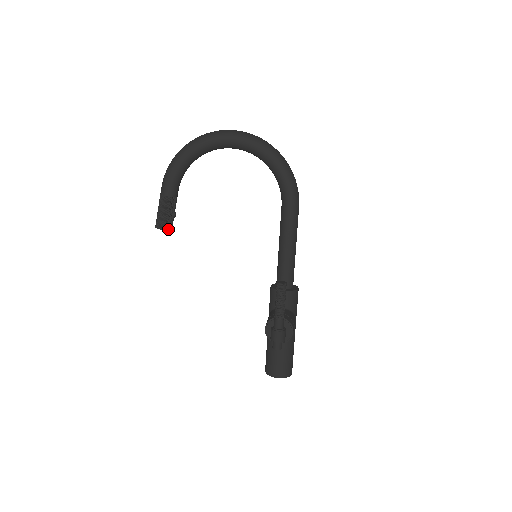
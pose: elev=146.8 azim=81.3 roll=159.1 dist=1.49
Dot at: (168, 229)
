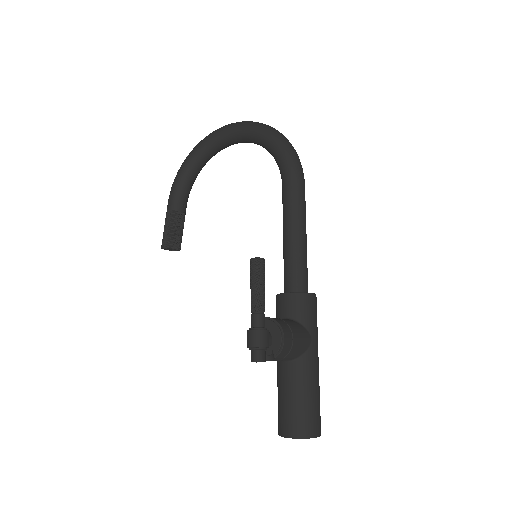
Dot at: (172, 247)
